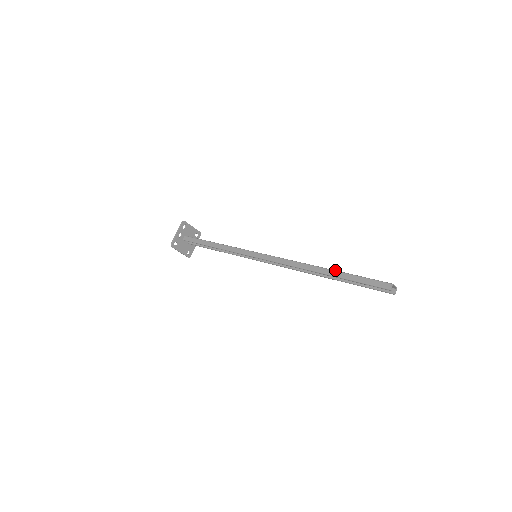
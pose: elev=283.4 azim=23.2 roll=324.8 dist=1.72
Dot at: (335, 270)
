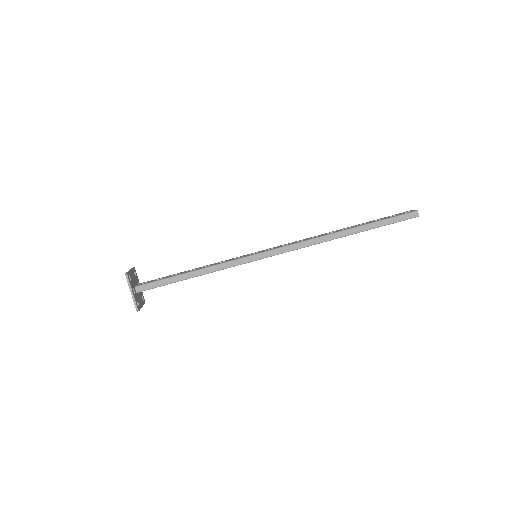
Dot at: (360, 226)
